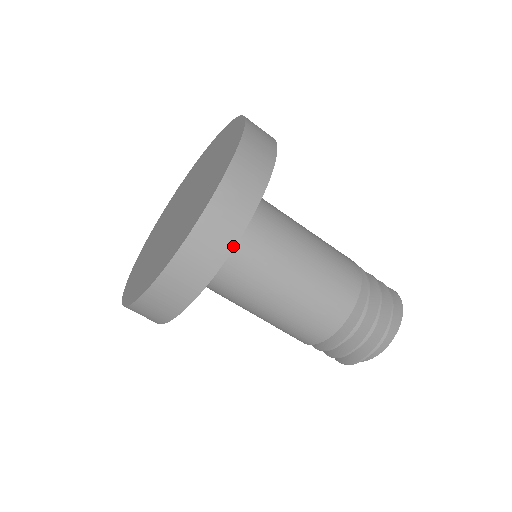
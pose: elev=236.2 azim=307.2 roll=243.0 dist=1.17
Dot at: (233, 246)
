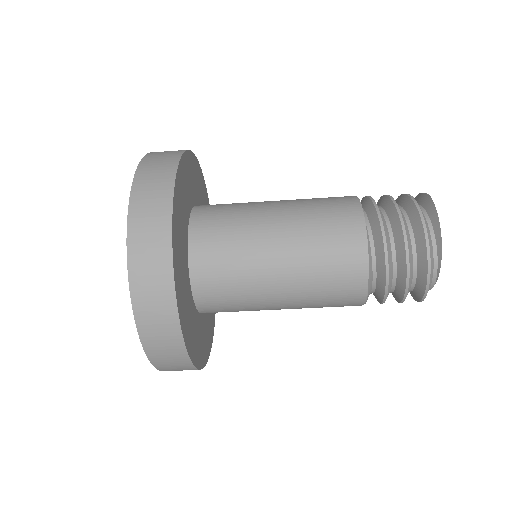
Dot at: (171, 213)
